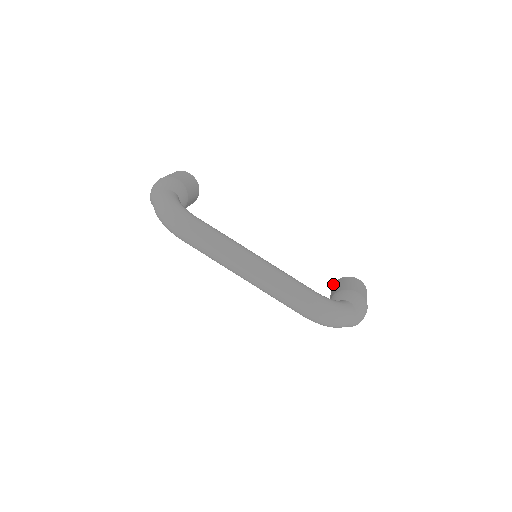
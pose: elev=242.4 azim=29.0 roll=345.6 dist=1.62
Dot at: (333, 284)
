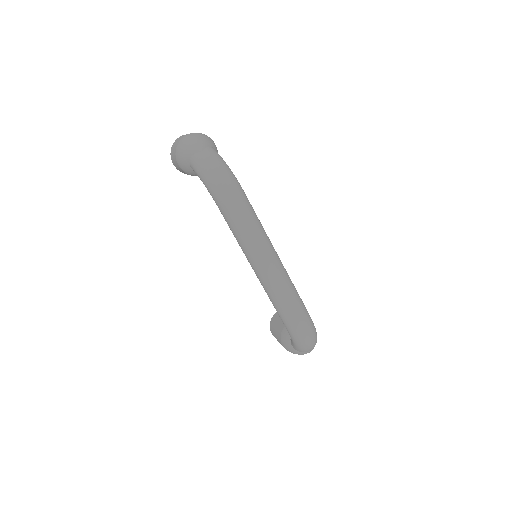
Dot at: occluded
